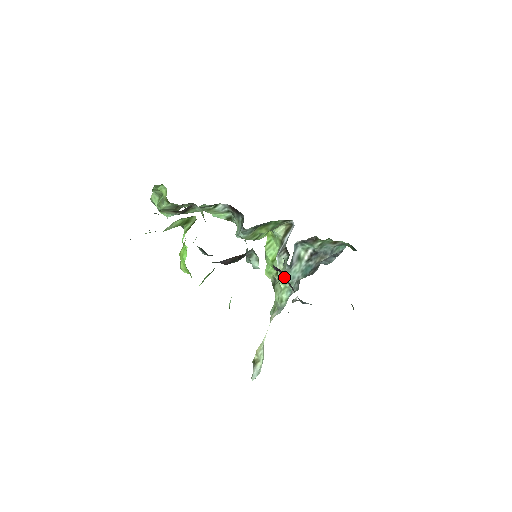
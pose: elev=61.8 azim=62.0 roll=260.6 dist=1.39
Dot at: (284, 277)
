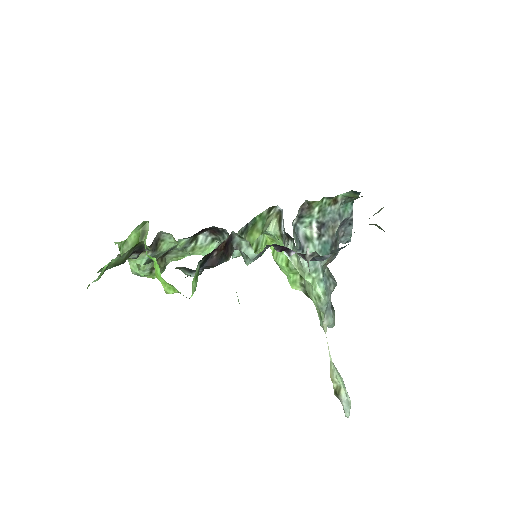
Dot at: (303, 267)
